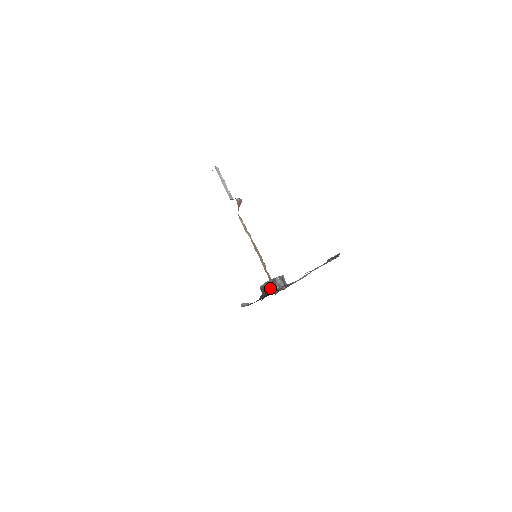
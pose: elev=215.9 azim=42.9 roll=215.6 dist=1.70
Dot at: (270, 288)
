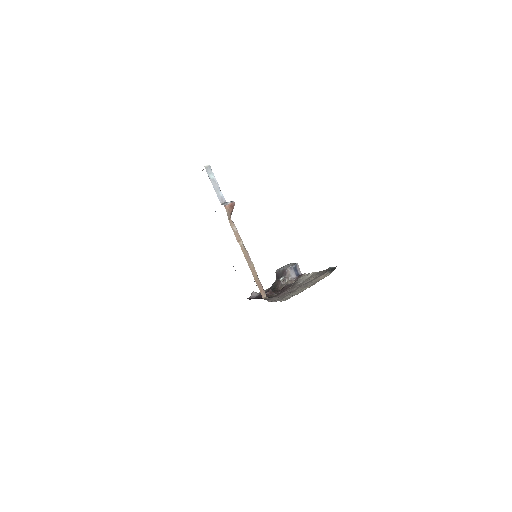
Dot at: (278, 281)
